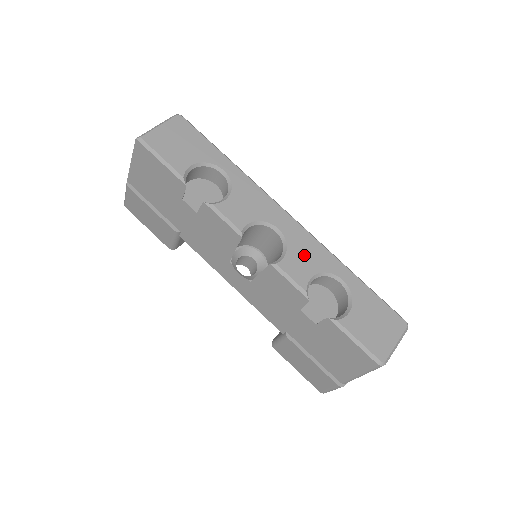
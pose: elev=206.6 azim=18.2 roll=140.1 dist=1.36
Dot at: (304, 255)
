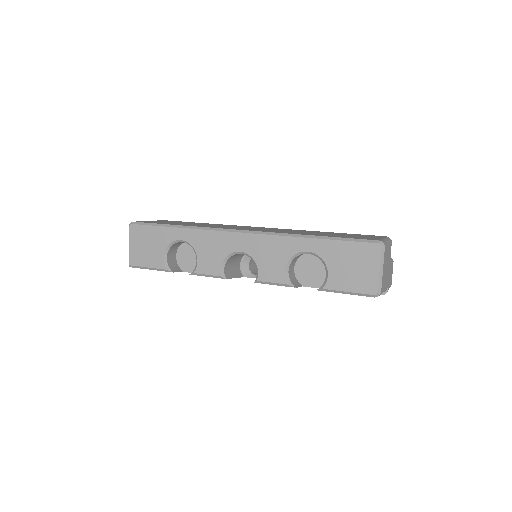
Dot at: (269, 257)
